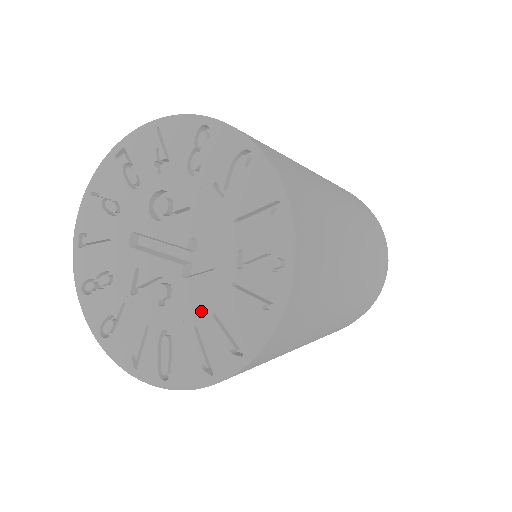
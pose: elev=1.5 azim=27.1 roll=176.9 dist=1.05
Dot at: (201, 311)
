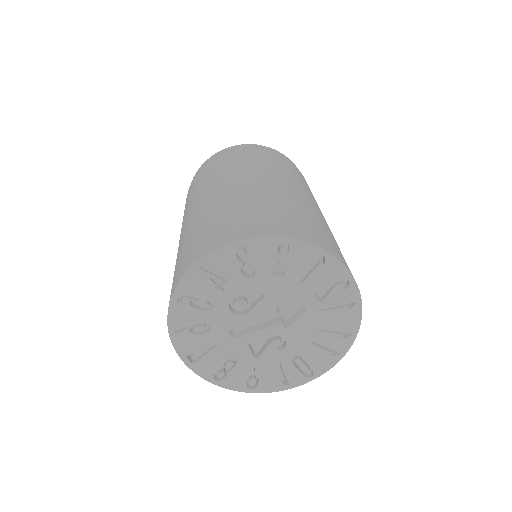
Dot at: (311, 334)
